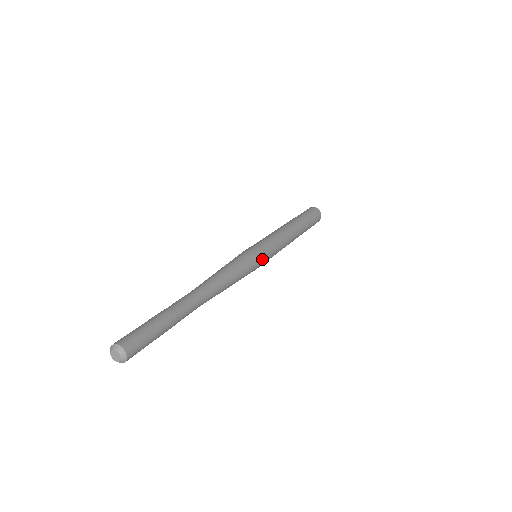
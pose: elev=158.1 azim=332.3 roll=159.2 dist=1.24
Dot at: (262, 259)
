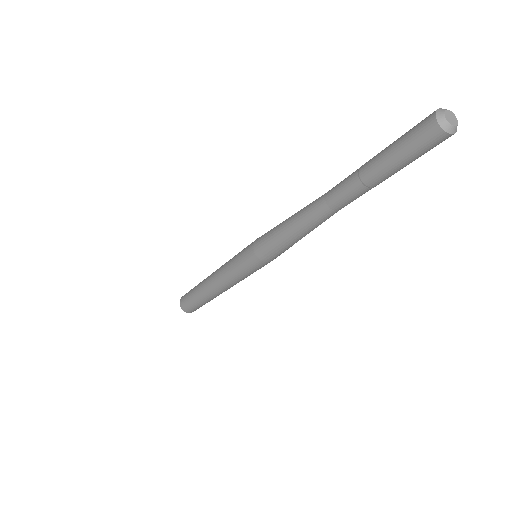
Dot at: occluded
